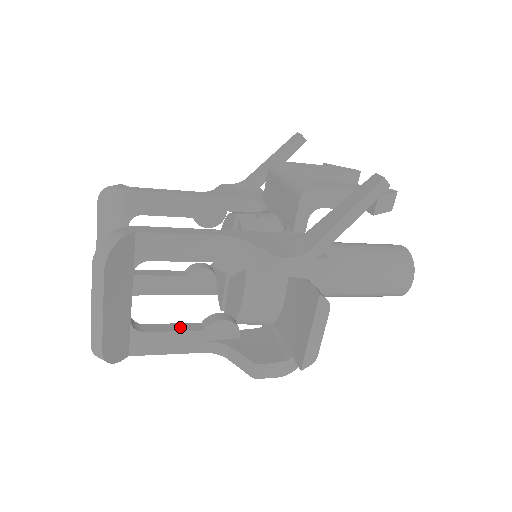
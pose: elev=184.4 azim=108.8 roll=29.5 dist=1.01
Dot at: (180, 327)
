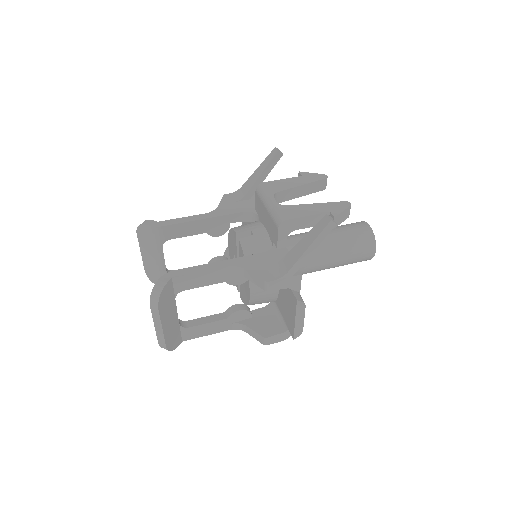
Dot at: (211, 319)
